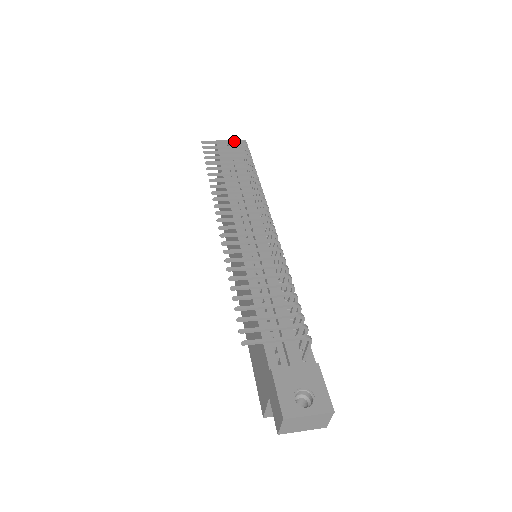
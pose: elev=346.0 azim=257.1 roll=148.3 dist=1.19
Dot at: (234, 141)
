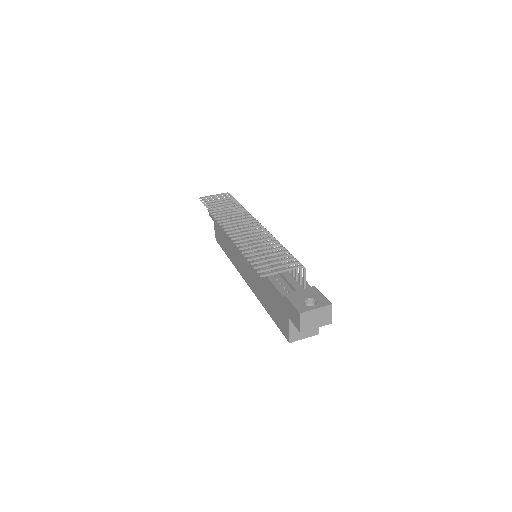
Dot at: (221, 194)
